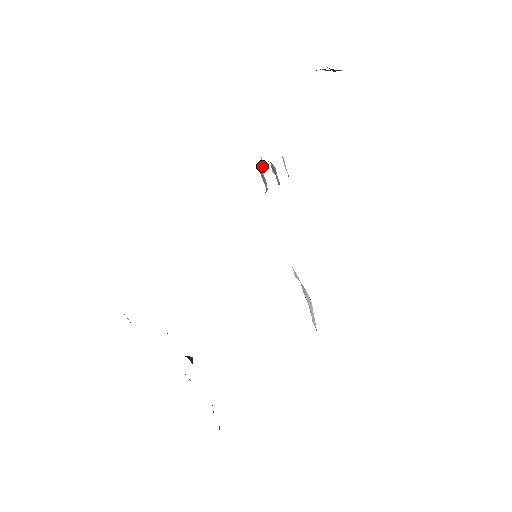
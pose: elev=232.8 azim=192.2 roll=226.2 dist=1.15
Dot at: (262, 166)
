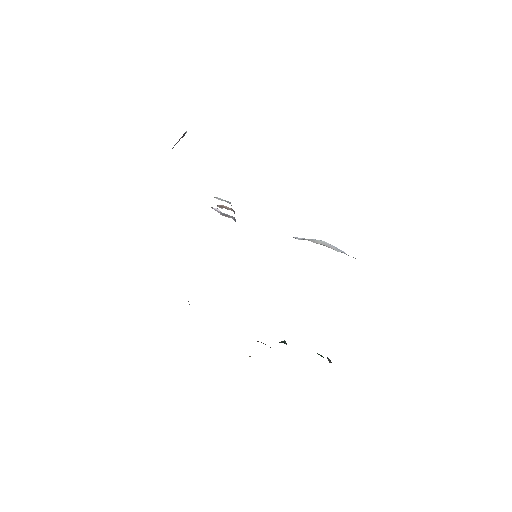
Dot at: (220, 211)
